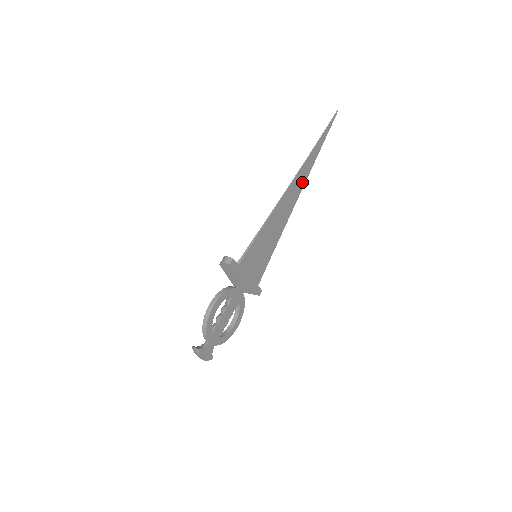
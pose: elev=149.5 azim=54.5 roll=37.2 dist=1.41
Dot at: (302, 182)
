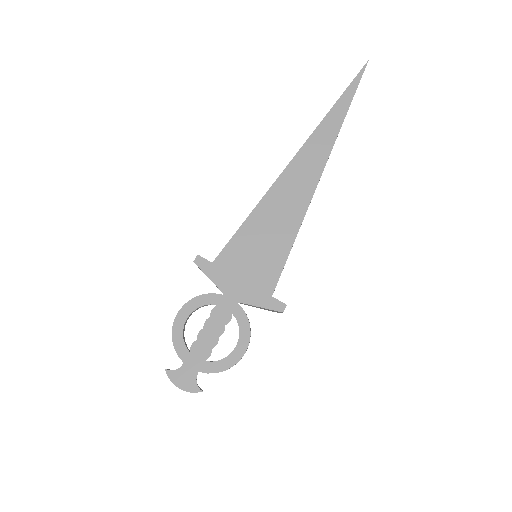
Dot at: (321, 156)
